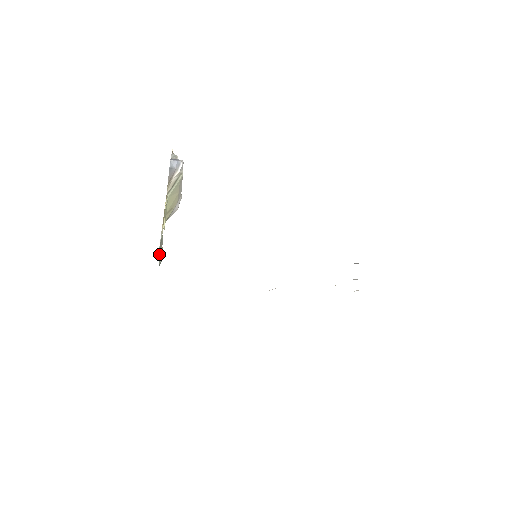
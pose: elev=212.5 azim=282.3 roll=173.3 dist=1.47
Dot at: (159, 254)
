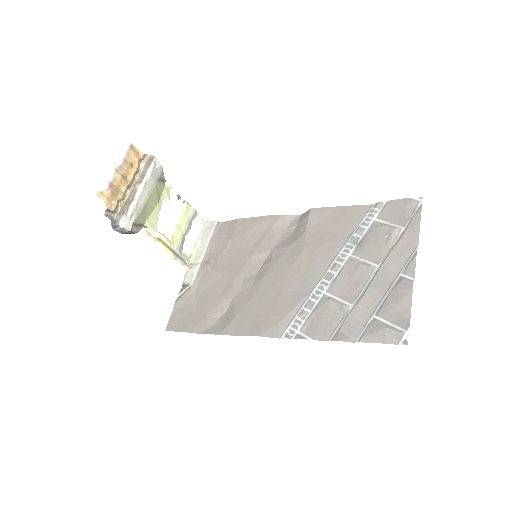
Dot at: (187, 266)
